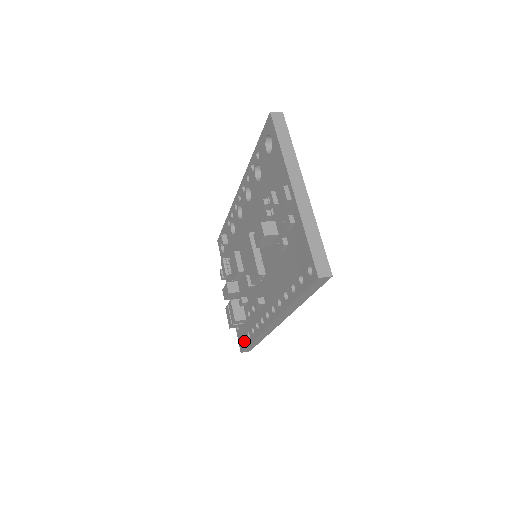
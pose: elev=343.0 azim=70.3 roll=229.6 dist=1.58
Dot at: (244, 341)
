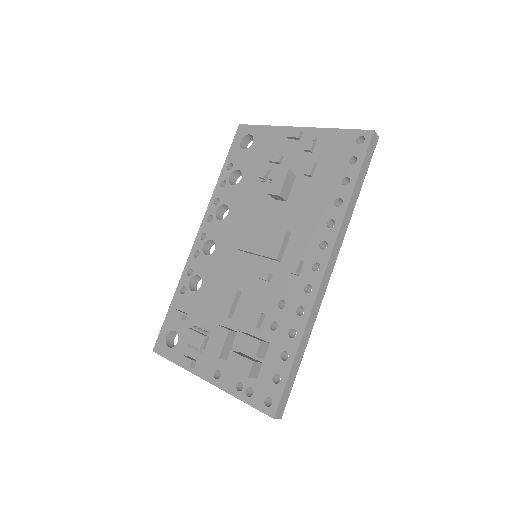
Dot at: (276, 383)
